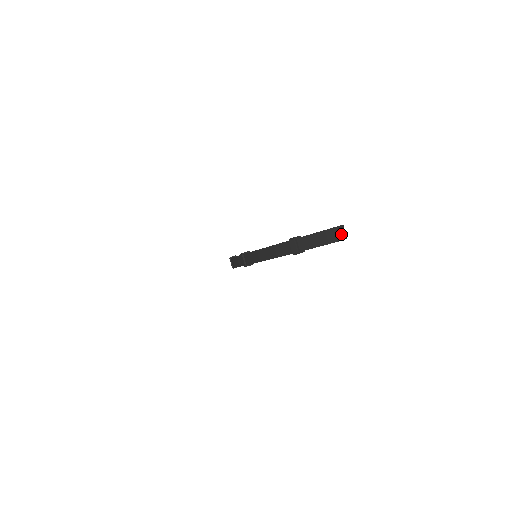
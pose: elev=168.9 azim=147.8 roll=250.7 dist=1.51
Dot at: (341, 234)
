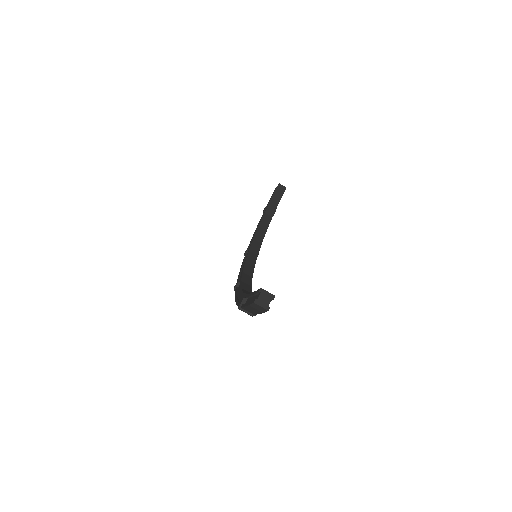
Dot at: (263, 304)
